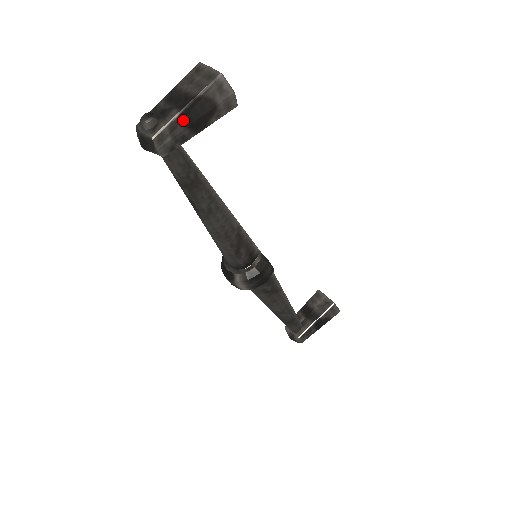
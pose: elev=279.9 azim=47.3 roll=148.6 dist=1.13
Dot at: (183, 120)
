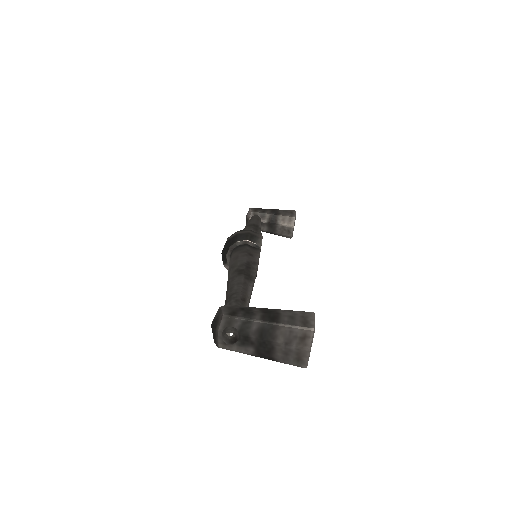
Dot at: (251, 354)
